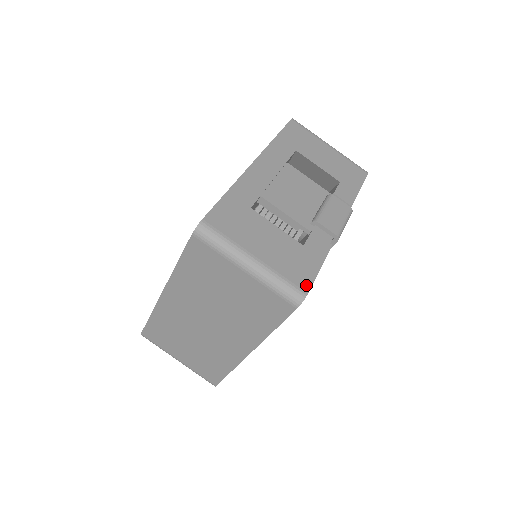
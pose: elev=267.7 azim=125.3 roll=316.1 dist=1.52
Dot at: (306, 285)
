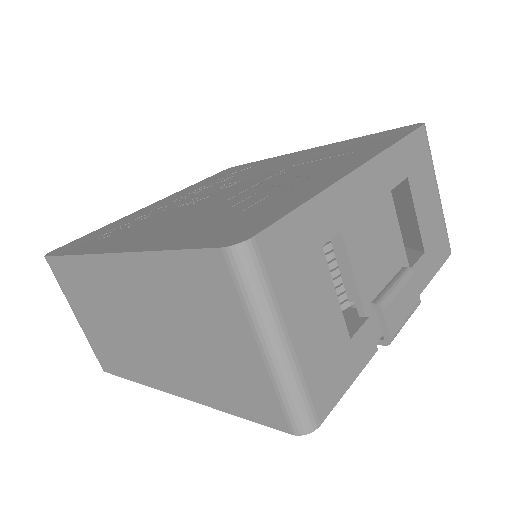
Dot at: (325, 409)
